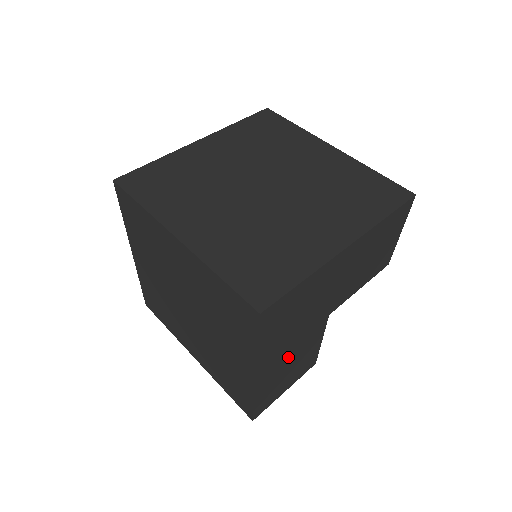
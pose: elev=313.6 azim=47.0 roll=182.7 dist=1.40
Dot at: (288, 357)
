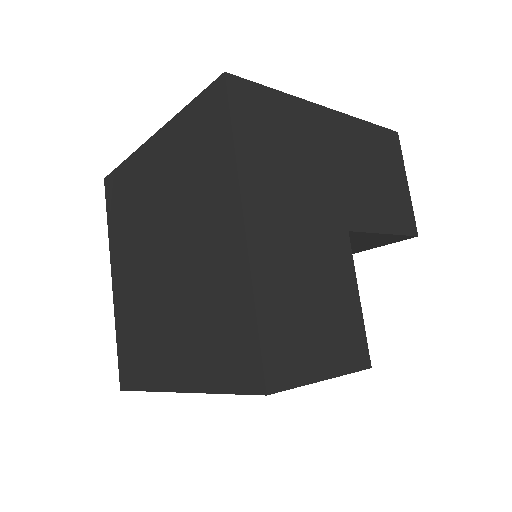
Dot at: (299, 253)
